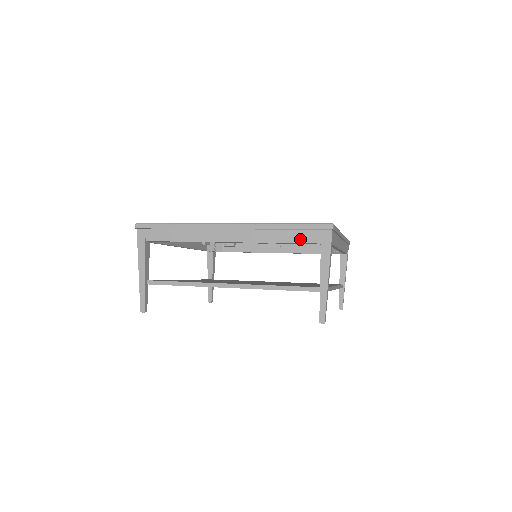
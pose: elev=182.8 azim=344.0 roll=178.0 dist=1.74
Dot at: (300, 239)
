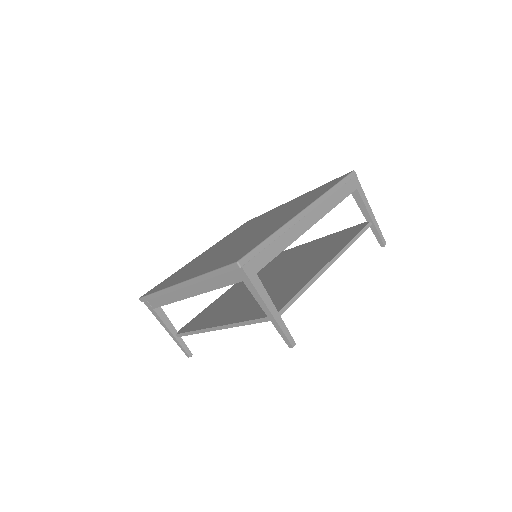
Dot at: (347, 193)
